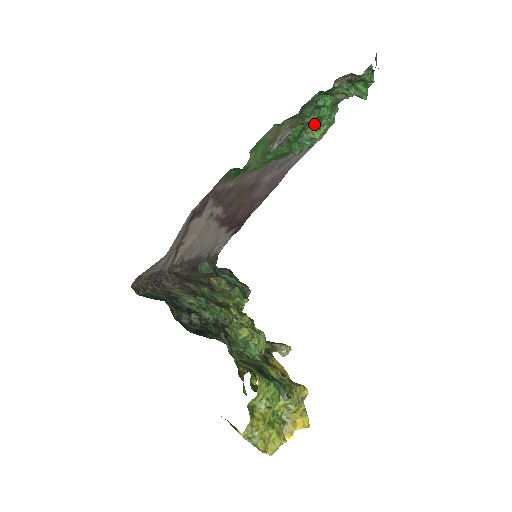
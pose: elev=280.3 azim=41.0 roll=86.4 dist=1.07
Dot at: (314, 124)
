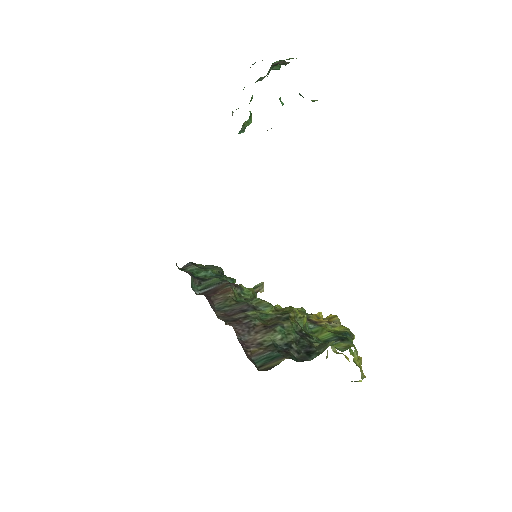
Dot at: (250, 115)
